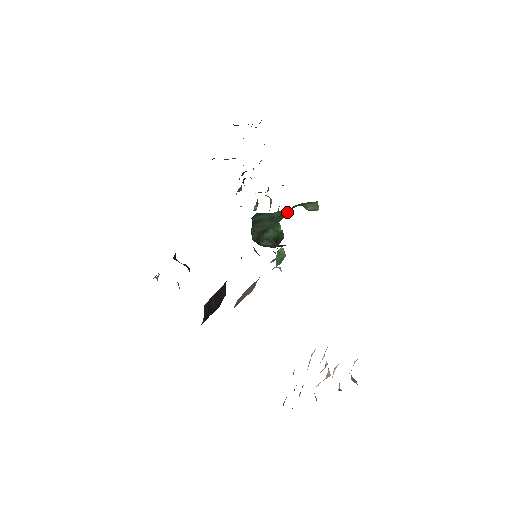
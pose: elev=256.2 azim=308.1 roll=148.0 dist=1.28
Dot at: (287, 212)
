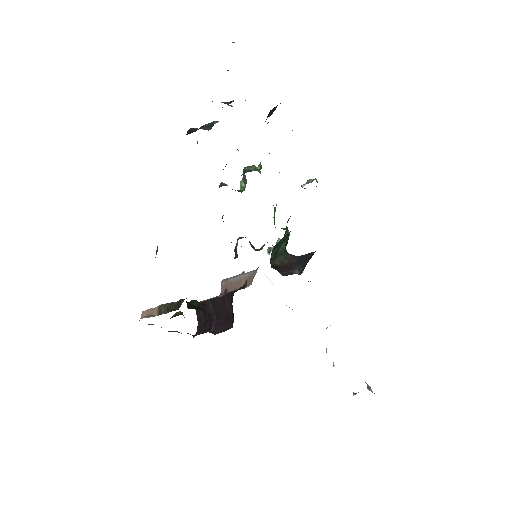
Dot at: occluded
